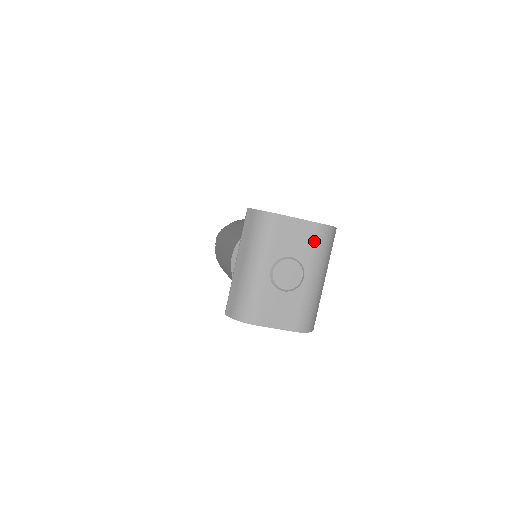
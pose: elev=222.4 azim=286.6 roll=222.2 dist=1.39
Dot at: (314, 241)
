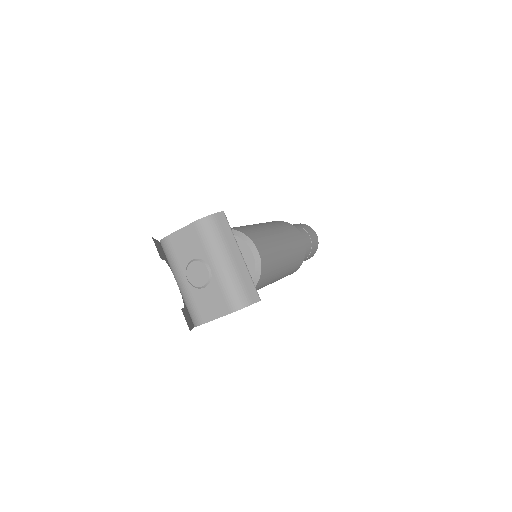
Dot at: (199, 237)
